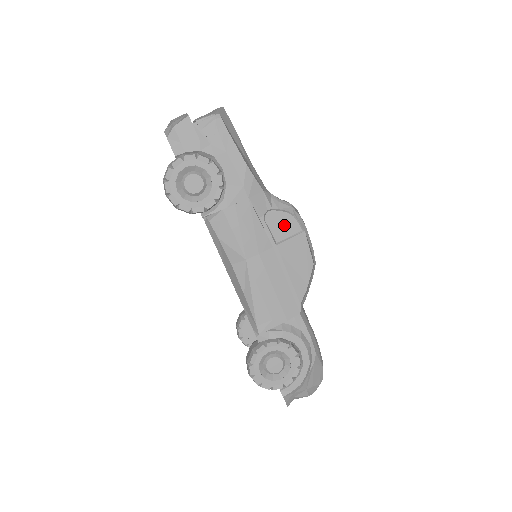
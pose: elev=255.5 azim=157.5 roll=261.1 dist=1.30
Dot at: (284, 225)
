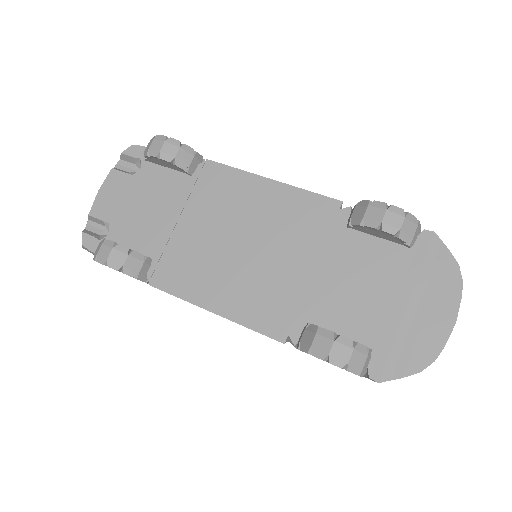
Dot at: occluded
